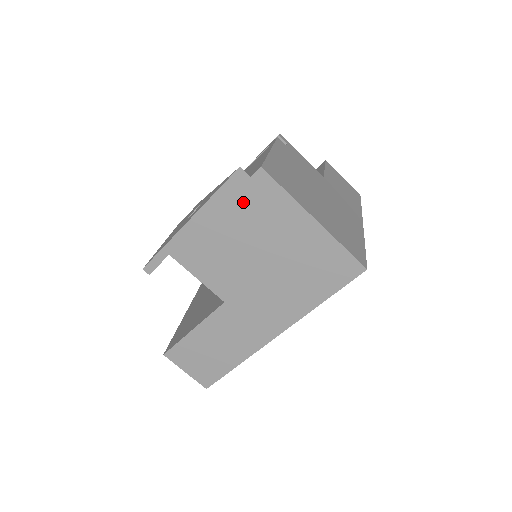
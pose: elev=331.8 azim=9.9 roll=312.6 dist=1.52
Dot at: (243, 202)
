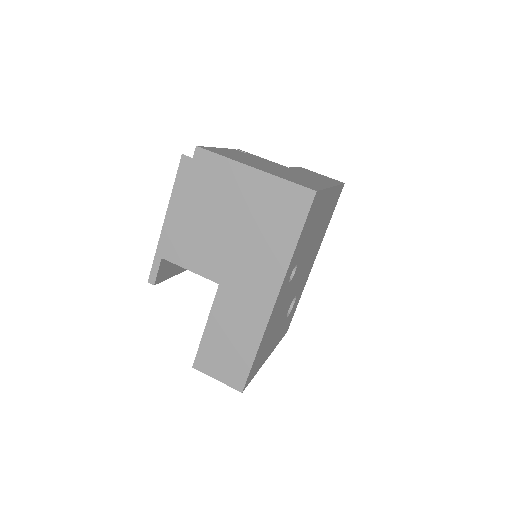
Dot at: (196, 182)
